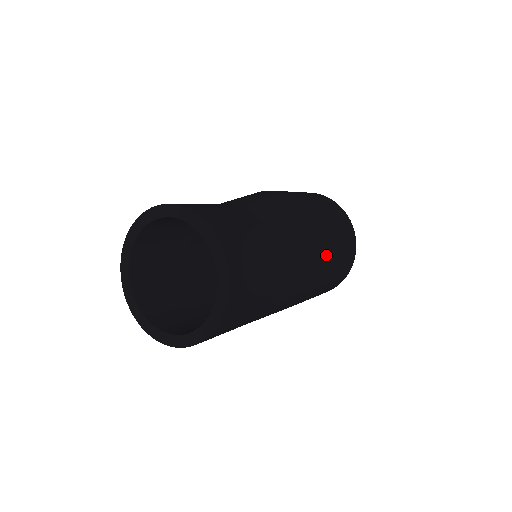
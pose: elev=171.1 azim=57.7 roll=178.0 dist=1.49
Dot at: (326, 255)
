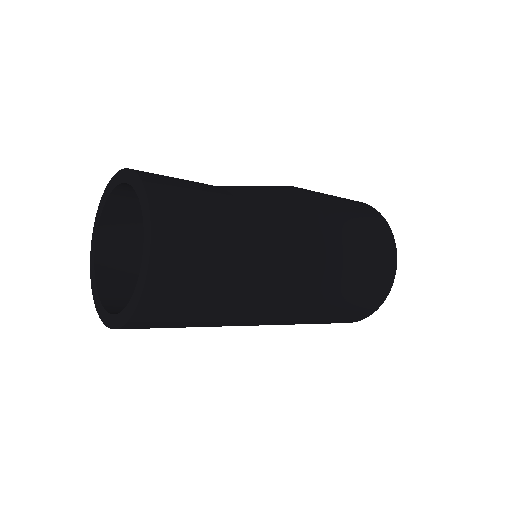
Dot at: (333, 236)
